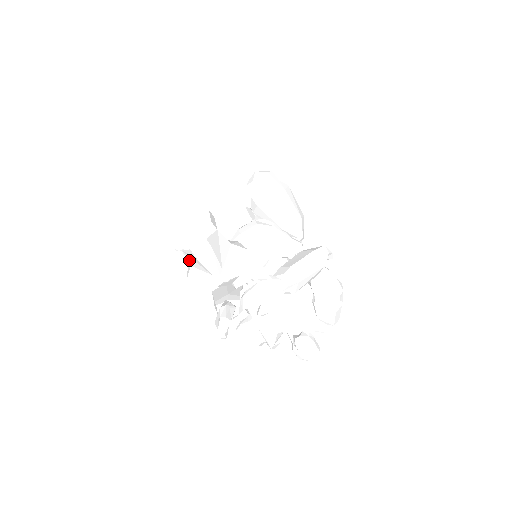
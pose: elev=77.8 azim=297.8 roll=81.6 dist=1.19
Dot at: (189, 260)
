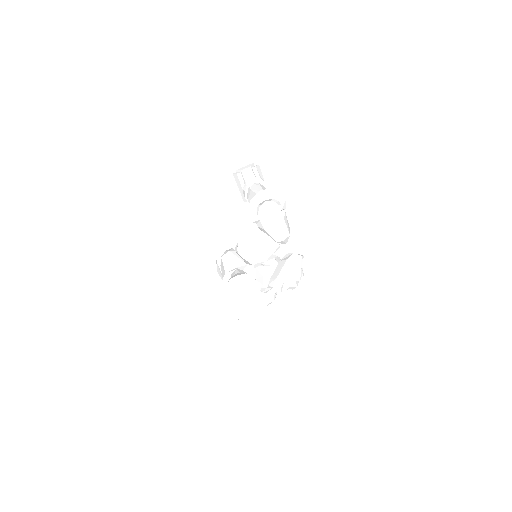
Dot at: occluded
